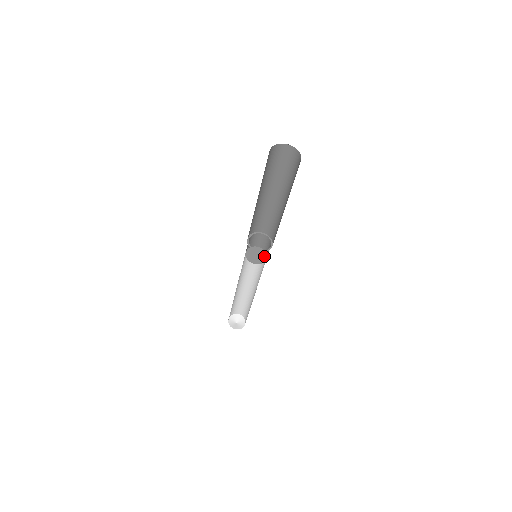
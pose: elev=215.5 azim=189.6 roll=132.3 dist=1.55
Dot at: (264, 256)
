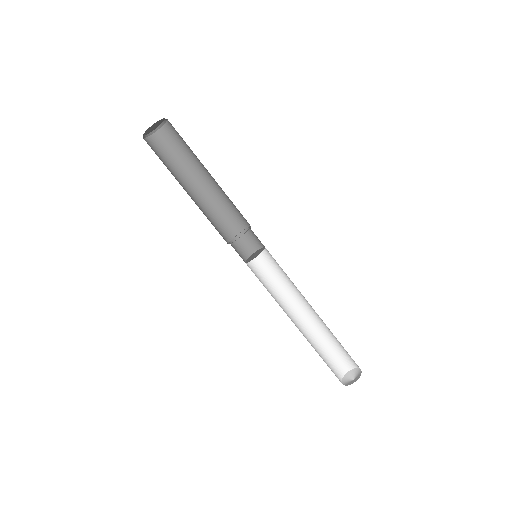
Dot at: (262, 250)
